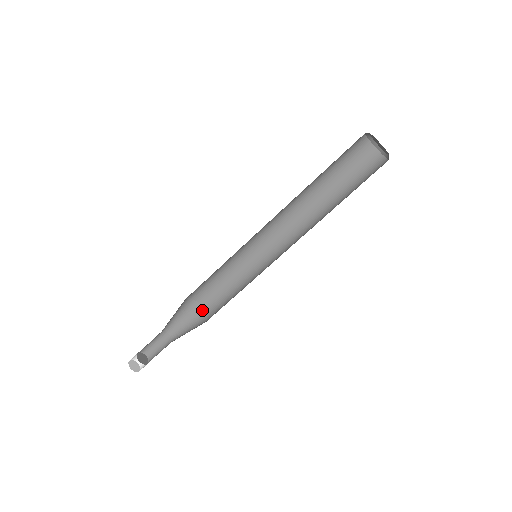
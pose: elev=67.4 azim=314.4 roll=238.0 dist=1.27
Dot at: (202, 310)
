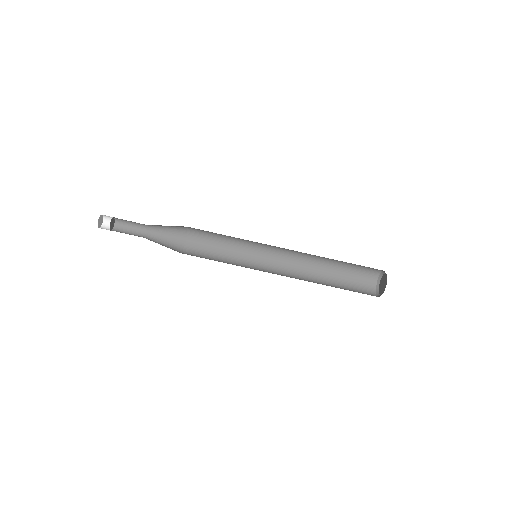
Dot at: (184, 242)
